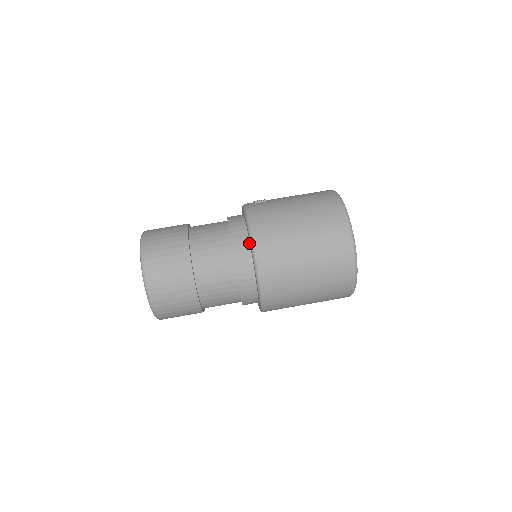
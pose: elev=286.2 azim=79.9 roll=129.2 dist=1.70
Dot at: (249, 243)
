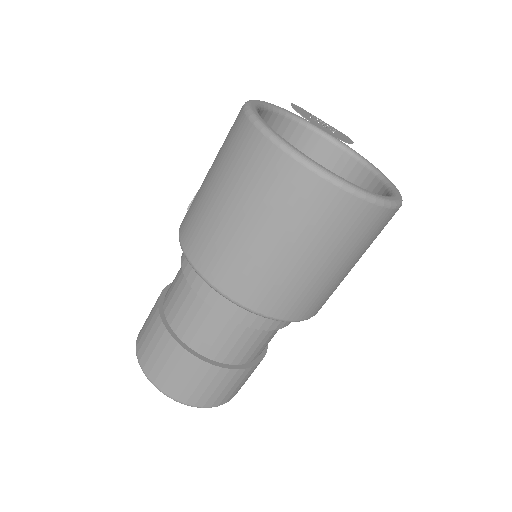
Dot at: occluded
